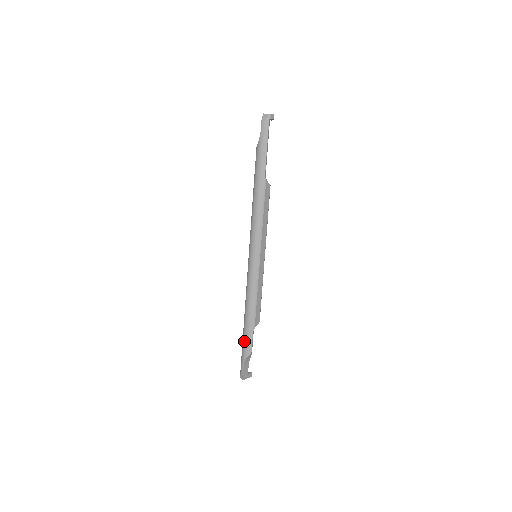
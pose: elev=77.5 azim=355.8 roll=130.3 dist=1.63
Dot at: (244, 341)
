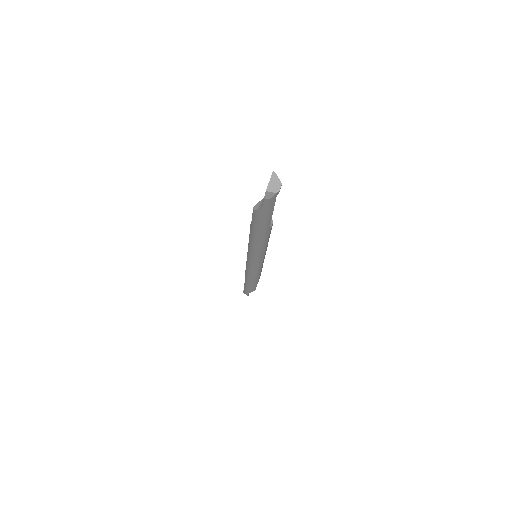
Dot at: (248, 288)
